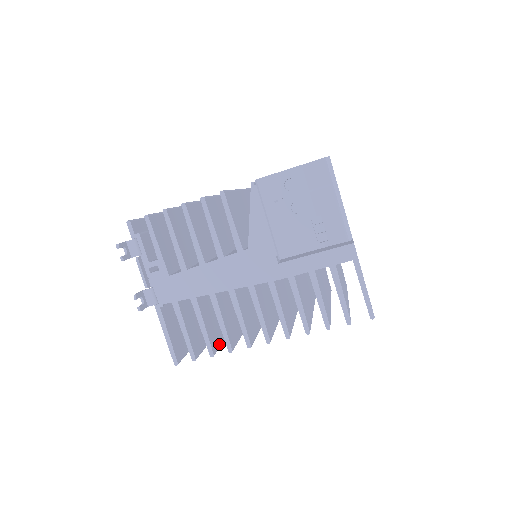
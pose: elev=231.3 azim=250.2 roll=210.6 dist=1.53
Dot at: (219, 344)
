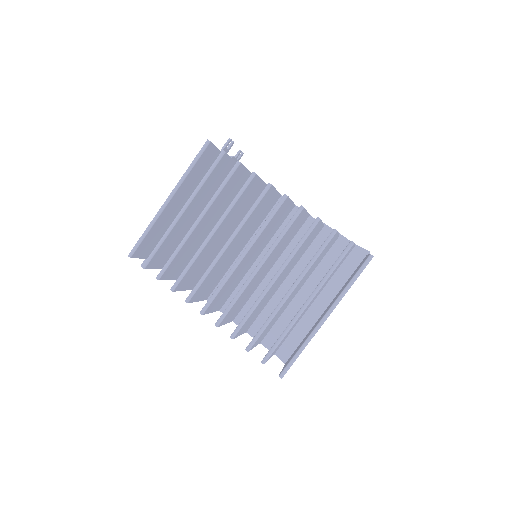
Dot at: (228, 183)
